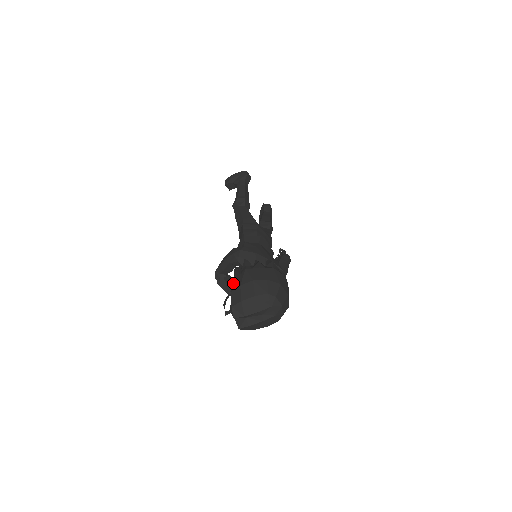
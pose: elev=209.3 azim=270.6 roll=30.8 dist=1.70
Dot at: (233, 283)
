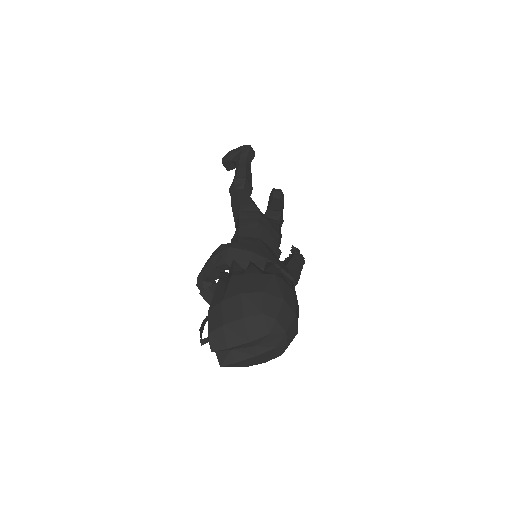
Dot at: (213, 296)
